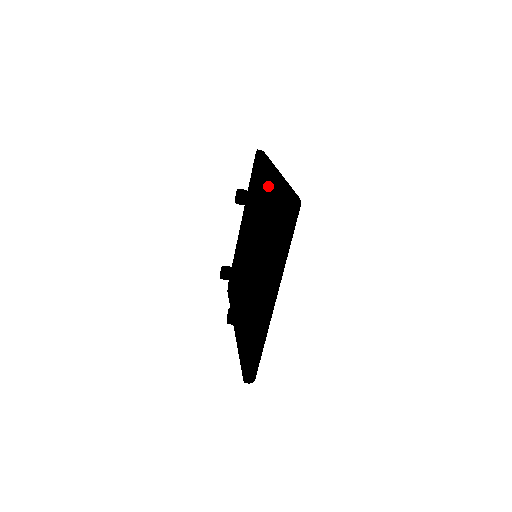
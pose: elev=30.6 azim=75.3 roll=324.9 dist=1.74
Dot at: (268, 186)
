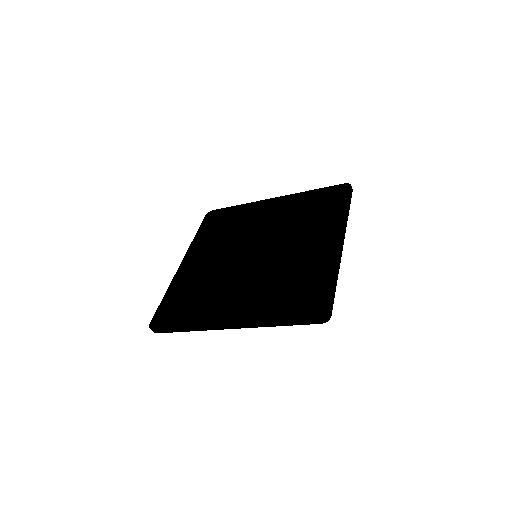
Dot at: (324, 236)
